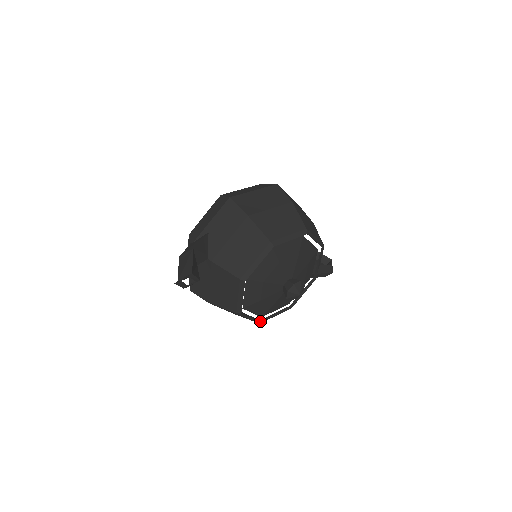
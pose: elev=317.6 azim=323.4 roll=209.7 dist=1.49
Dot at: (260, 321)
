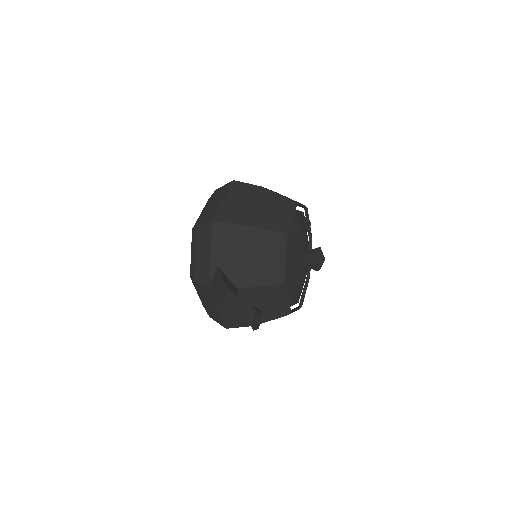
Dot at: (300, 307)
